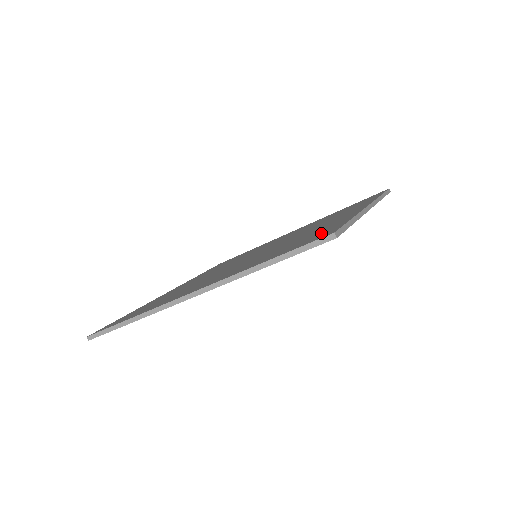
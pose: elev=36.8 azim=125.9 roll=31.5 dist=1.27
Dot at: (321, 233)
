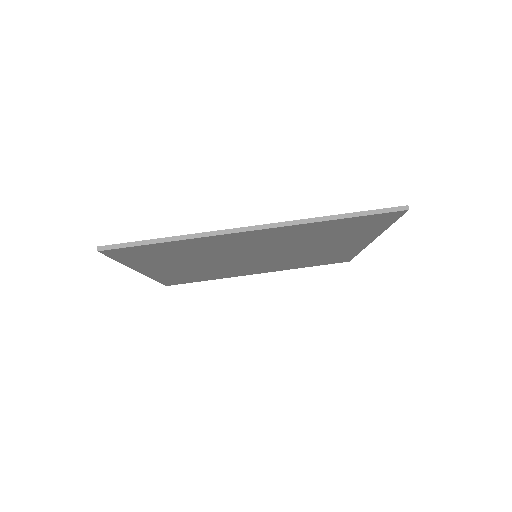
Dot at: occluded
